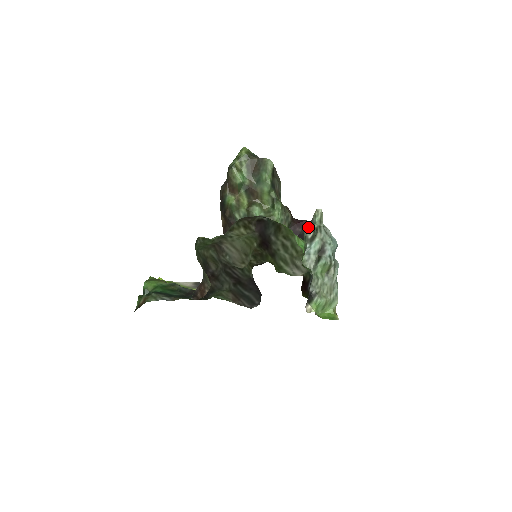
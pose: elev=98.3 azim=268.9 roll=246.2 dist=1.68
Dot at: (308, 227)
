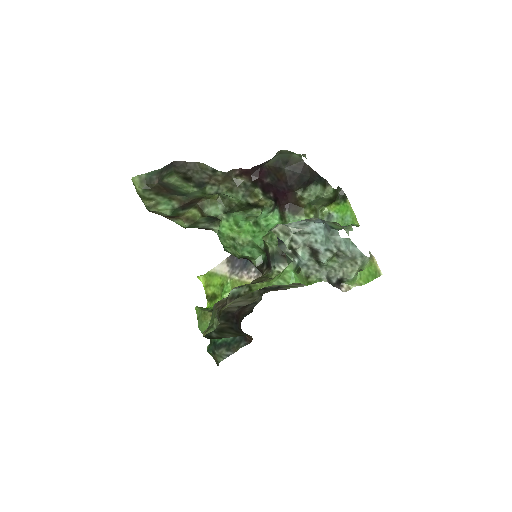
Dot at: (279, 242)
